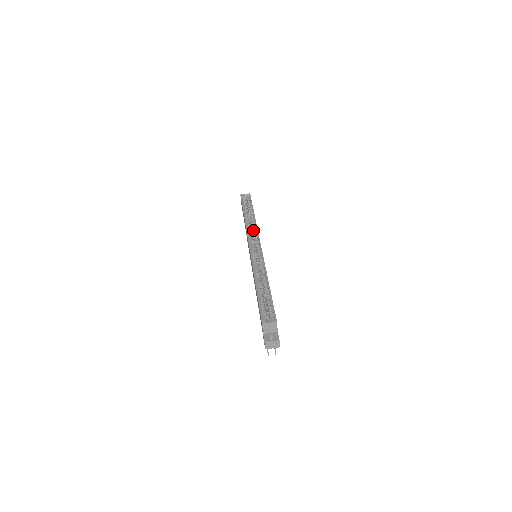
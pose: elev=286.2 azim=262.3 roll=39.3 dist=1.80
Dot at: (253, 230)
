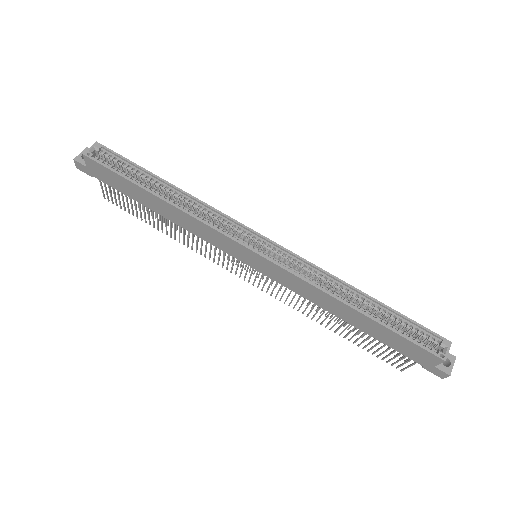
Dot at: (212, 217)
